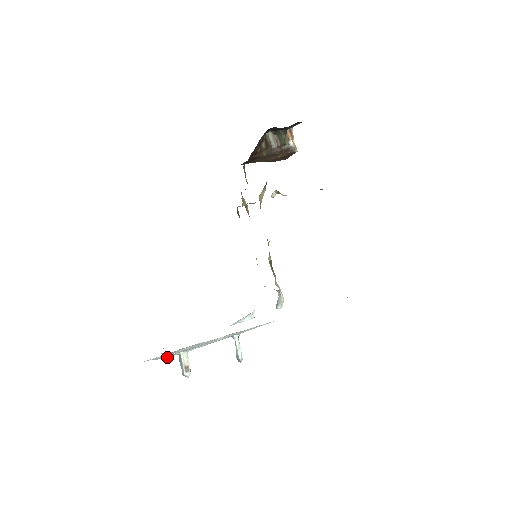
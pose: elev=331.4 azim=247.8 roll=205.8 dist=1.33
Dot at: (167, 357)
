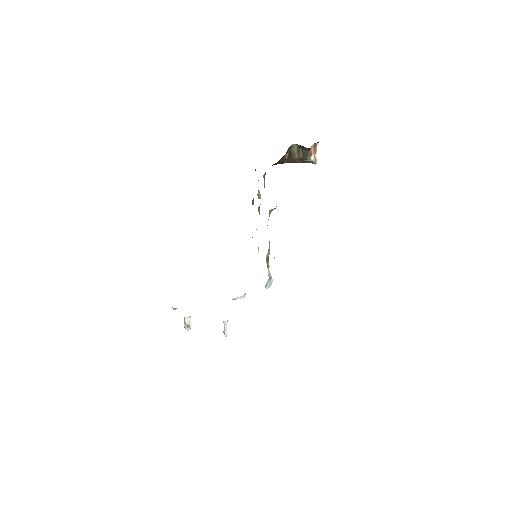
Dot at: occluded
